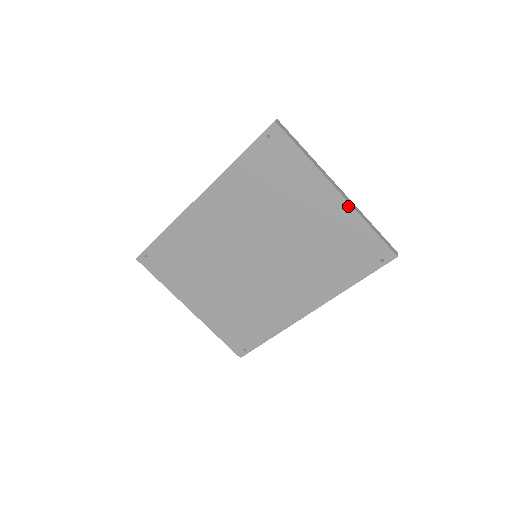
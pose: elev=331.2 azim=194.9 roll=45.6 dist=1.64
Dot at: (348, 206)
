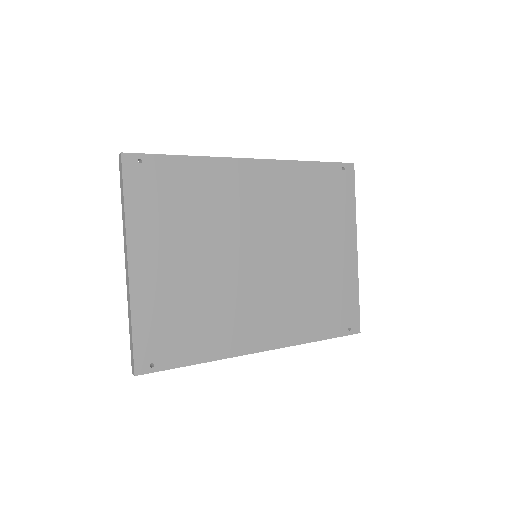
Dot at: (356, 265)
